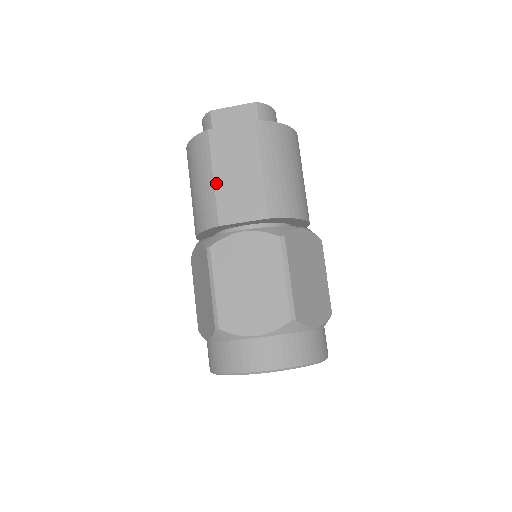
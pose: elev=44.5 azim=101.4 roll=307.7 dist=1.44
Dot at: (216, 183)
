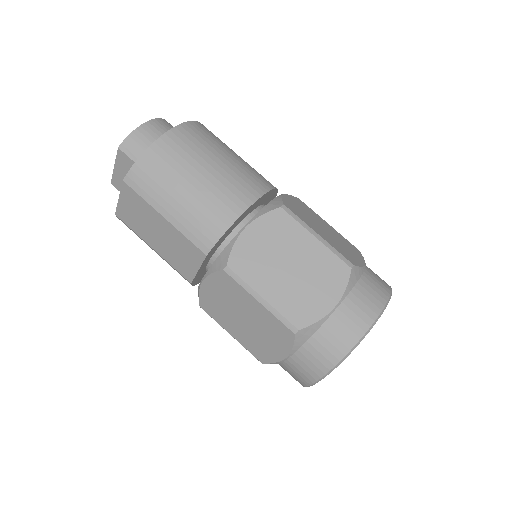
Dot at: (158, 252)
